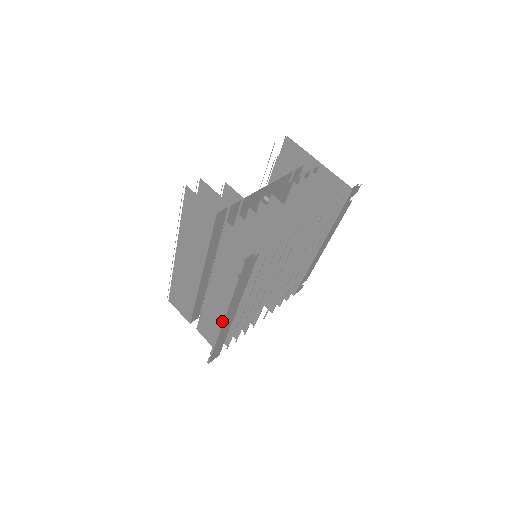
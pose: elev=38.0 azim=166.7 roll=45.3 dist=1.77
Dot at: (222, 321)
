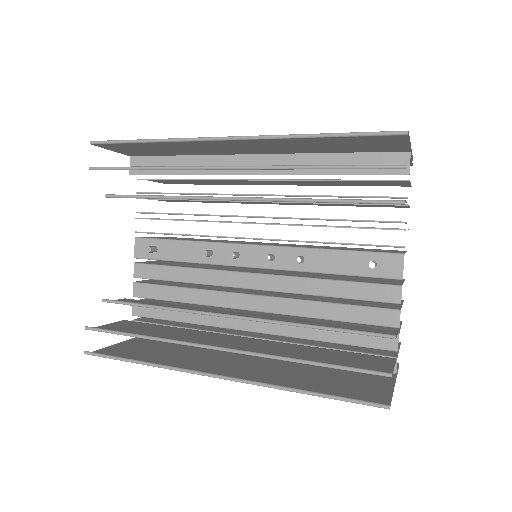
Dot at: occluded
